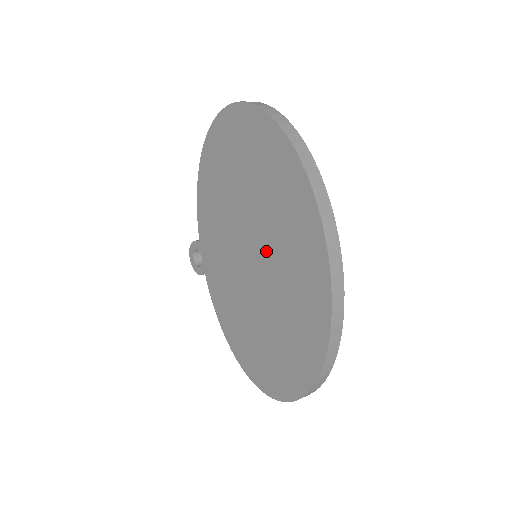
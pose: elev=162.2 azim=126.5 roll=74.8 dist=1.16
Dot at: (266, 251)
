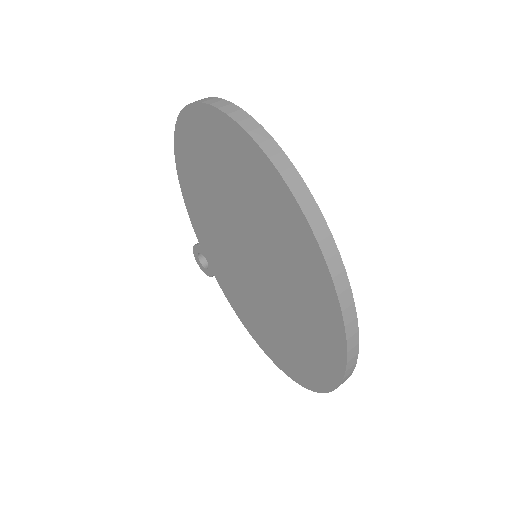
Dot at: (263, 253)
